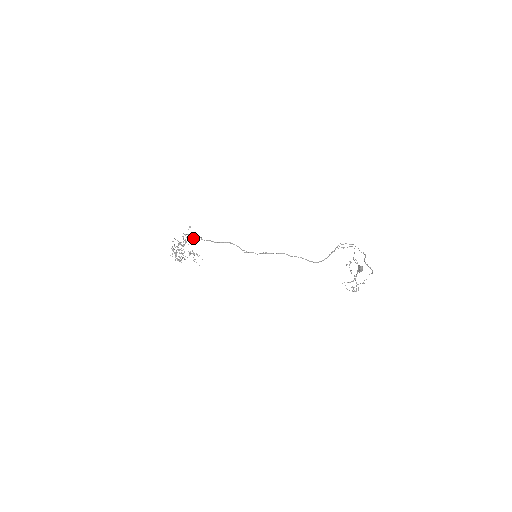
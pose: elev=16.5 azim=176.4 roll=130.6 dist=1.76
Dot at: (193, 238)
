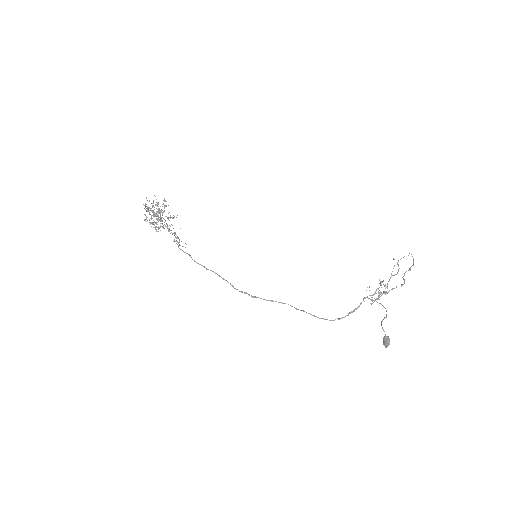
Dot at: (168, 231)
